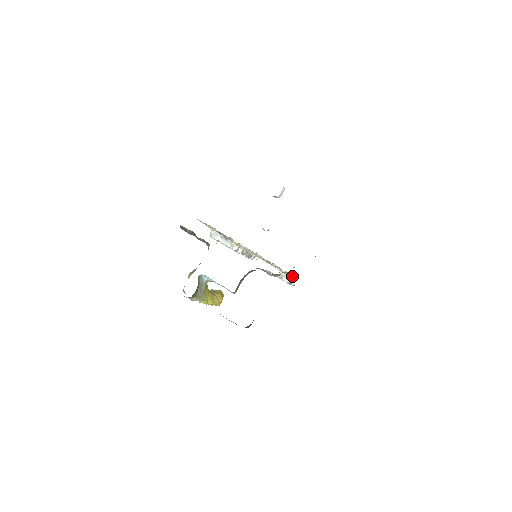
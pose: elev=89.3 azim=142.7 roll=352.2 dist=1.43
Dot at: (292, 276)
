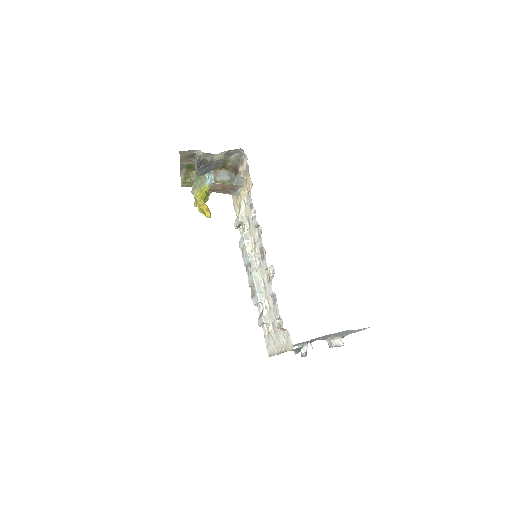
Dot at: occluded
